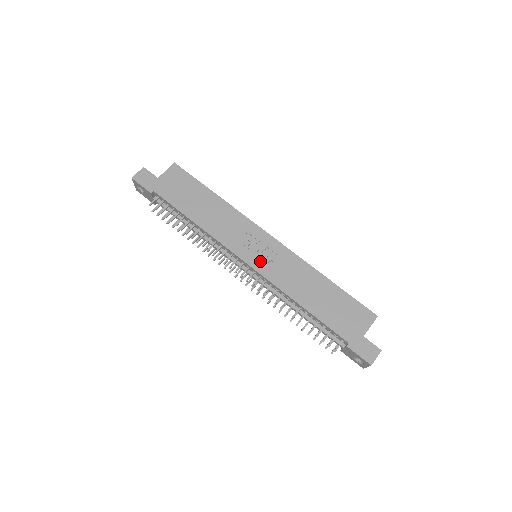
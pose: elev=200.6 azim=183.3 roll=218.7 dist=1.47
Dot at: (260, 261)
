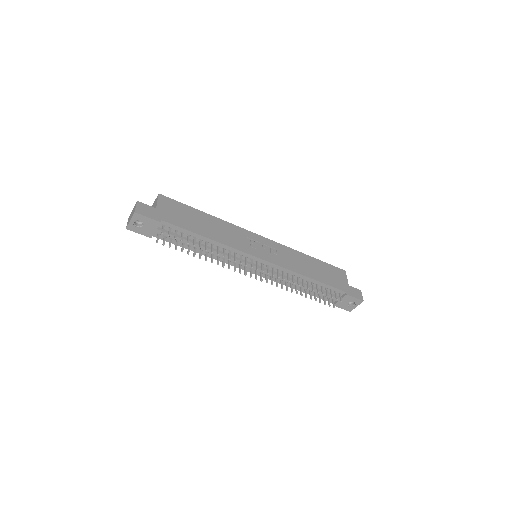
Dot at: (269, 255)
